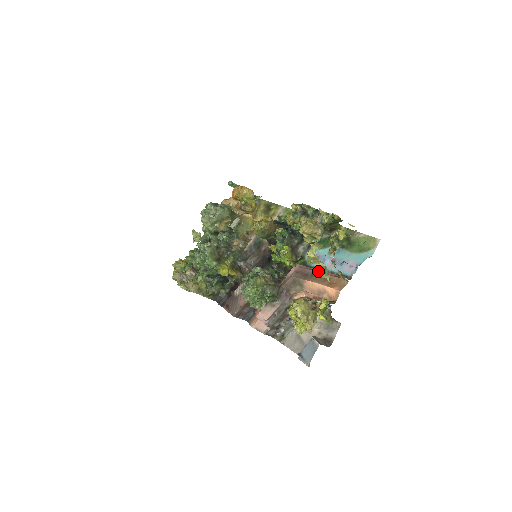
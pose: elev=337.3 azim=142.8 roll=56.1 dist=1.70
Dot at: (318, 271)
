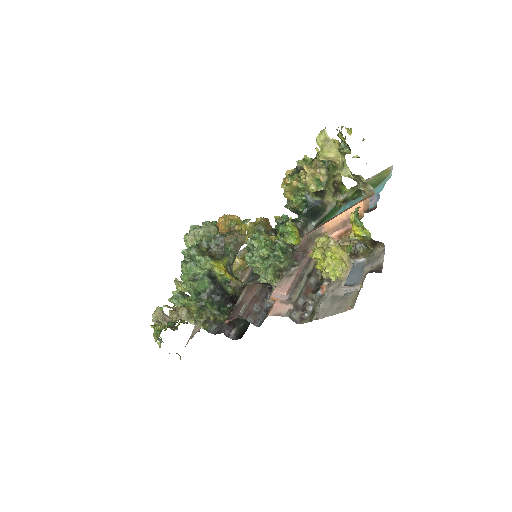
Dot at: (334, 173)
